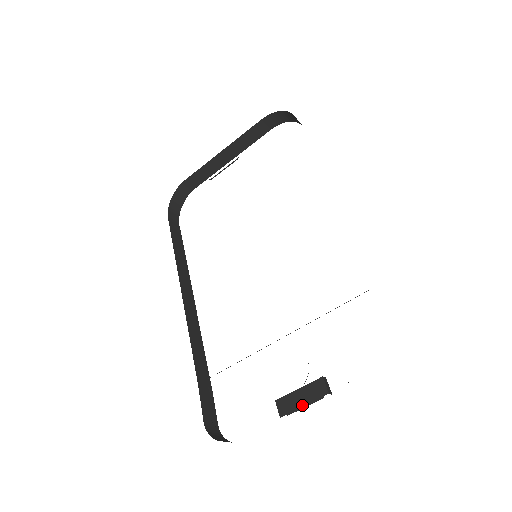
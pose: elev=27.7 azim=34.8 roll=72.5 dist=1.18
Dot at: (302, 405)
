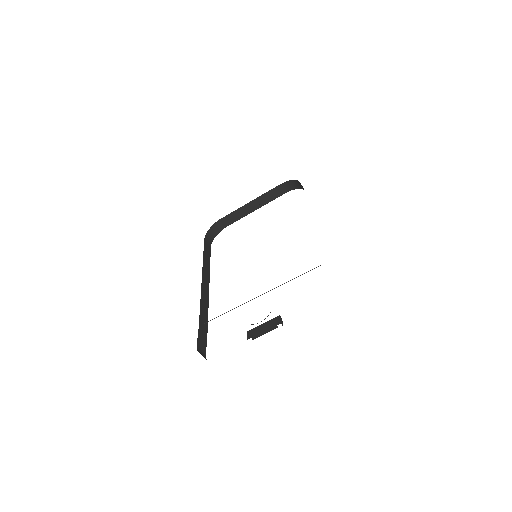
Dot at: (263, 331)
